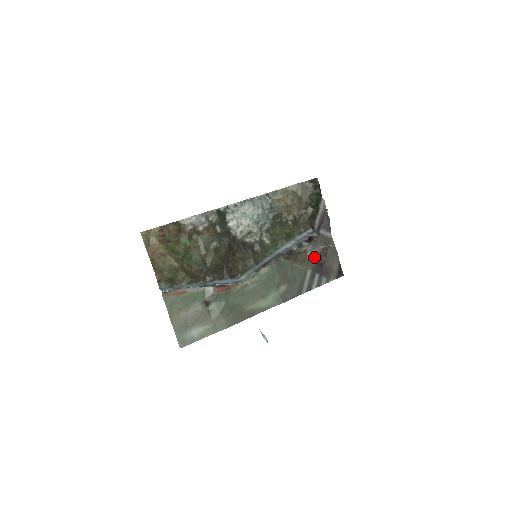
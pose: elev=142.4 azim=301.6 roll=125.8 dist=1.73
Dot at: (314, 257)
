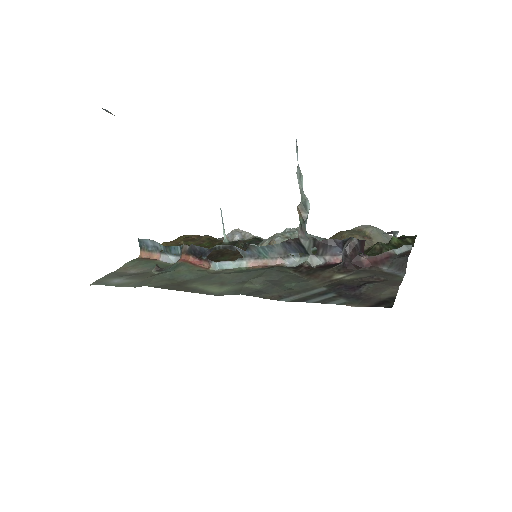
Dot at: (346, 281)
